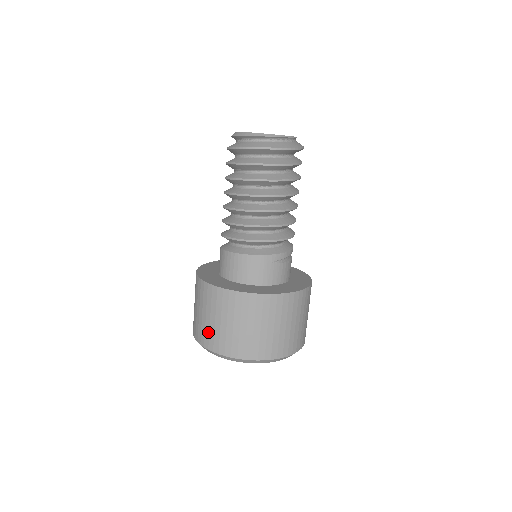
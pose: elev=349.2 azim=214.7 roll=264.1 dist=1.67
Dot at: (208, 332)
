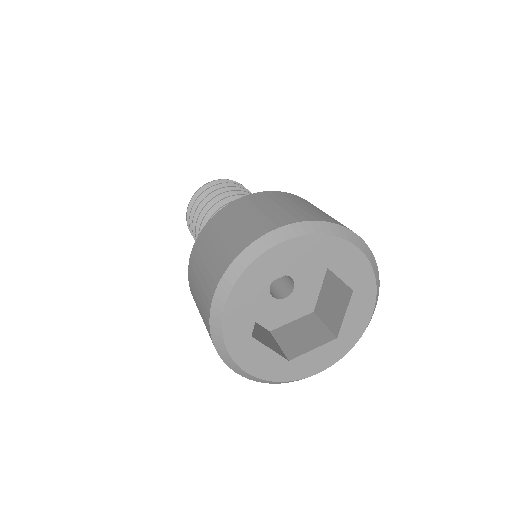
Dot at: (218, 257)
